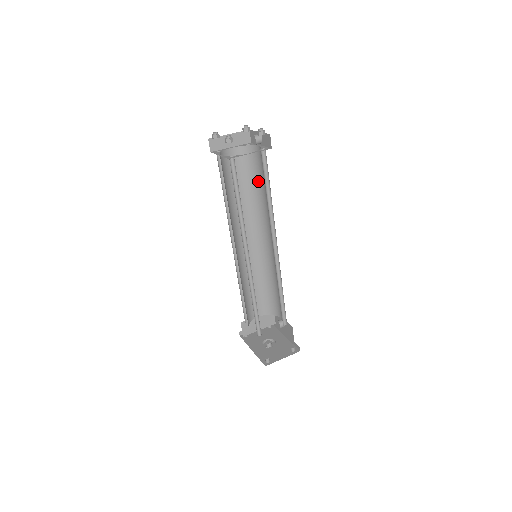
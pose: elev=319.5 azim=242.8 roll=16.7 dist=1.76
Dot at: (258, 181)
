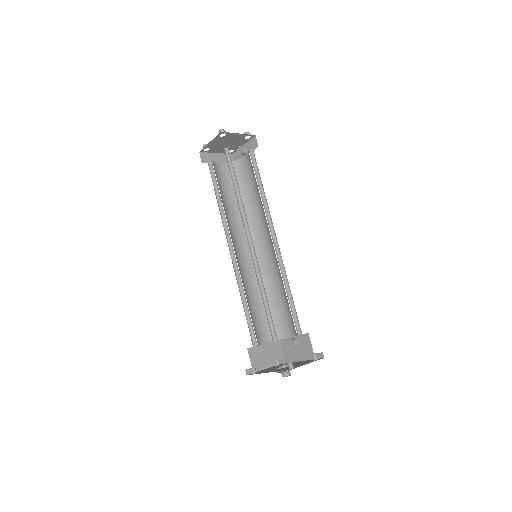
Dot at: (247, 190)
